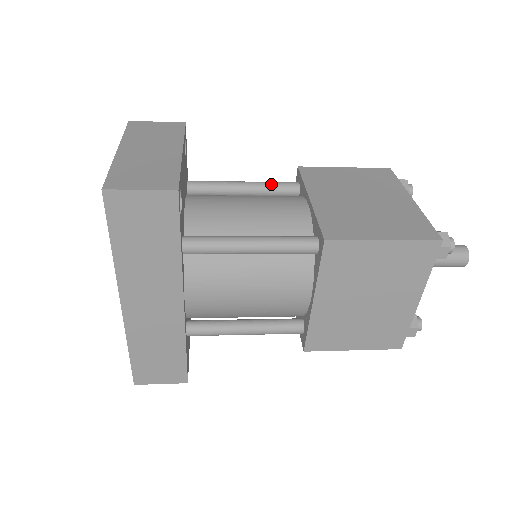
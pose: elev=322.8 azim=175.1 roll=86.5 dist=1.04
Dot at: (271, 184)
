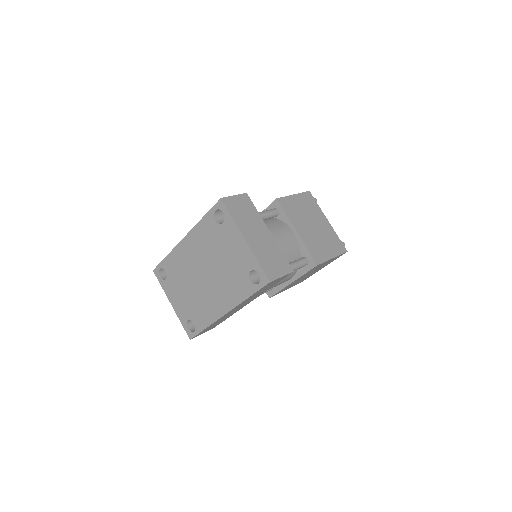
Dot at: (268, 214)
